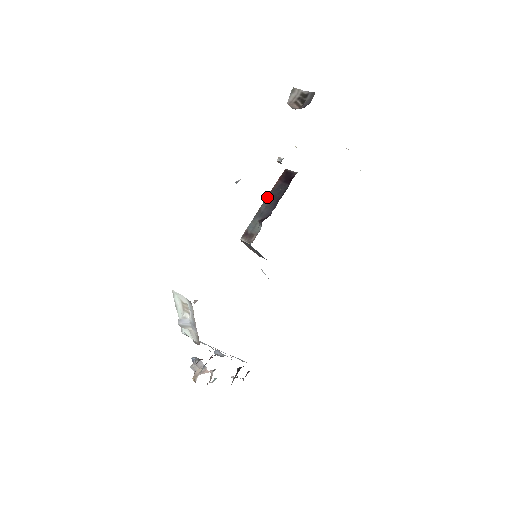
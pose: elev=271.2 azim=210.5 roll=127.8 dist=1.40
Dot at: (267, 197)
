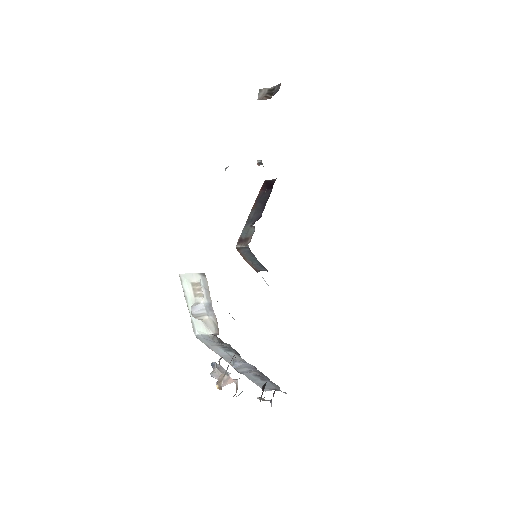
Dot at: (253, 206)
